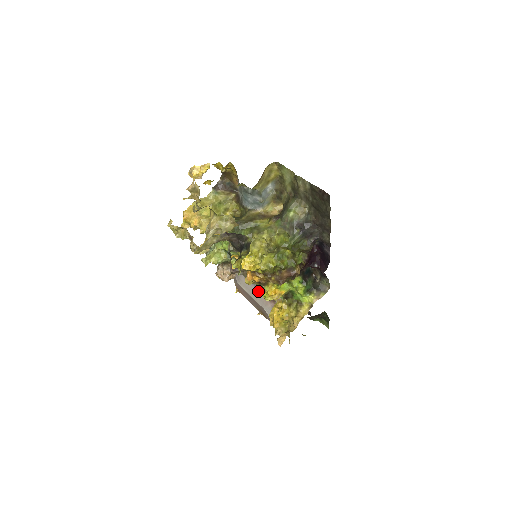
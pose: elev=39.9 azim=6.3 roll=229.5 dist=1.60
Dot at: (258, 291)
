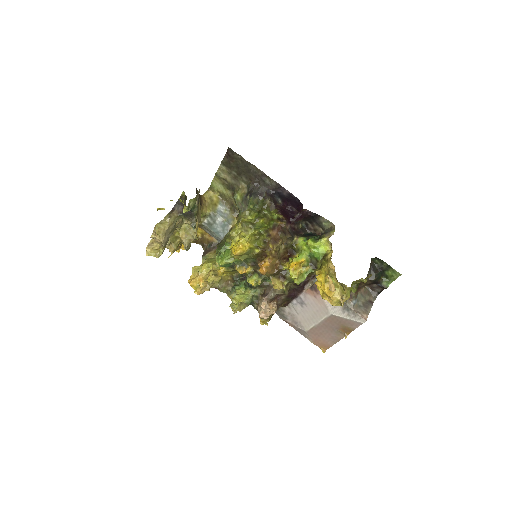
Dot at: (309, 304)
